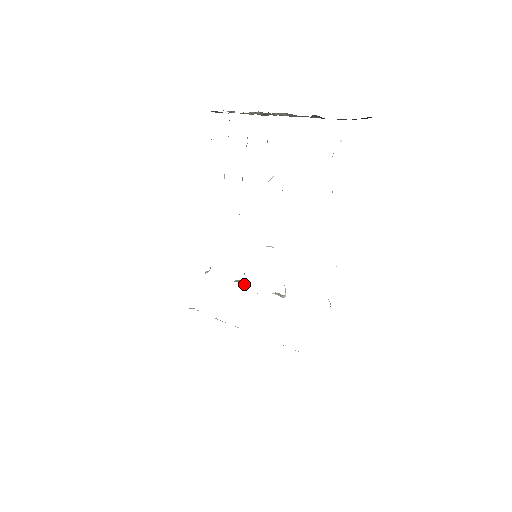
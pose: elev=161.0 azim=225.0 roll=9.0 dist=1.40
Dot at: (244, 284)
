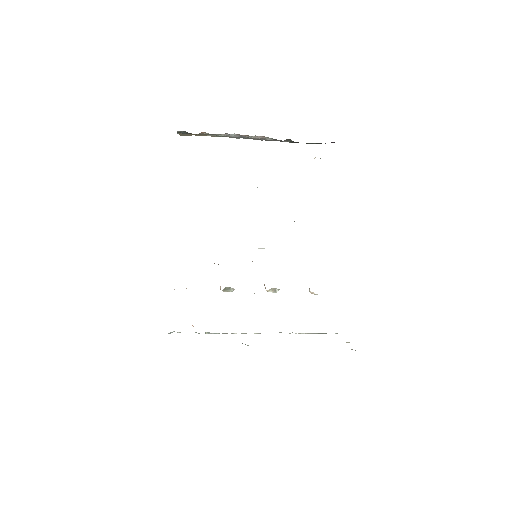
Dot at: (231, 291)
